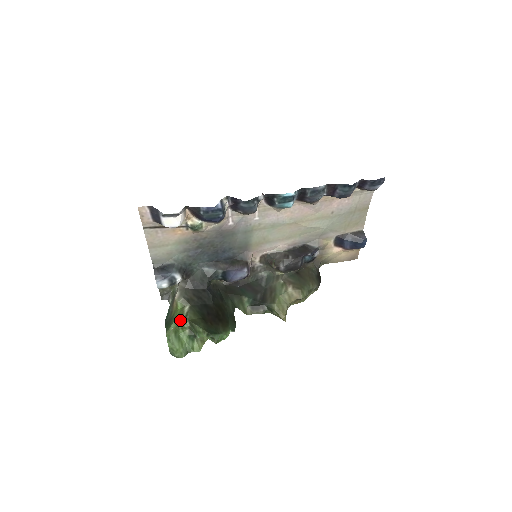
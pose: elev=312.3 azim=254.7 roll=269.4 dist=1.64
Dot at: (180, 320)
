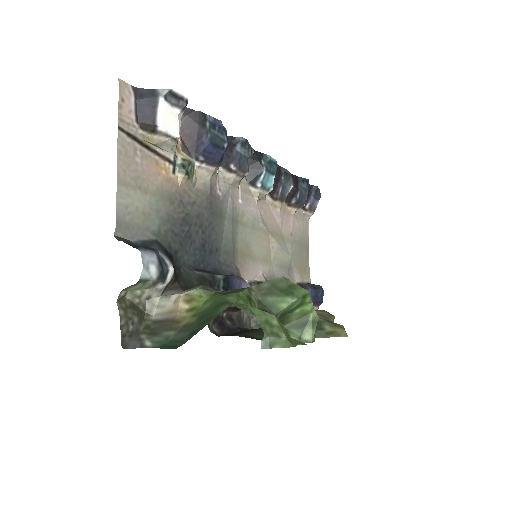
Dot at: (235, 291)
